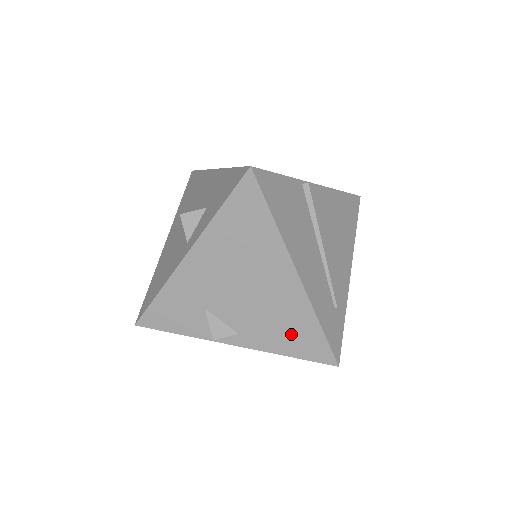
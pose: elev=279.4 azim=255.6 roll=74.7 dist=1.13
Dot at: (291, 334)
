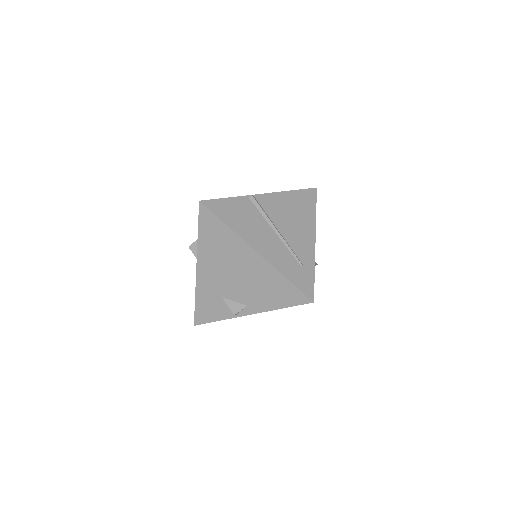
Dot at: (275, 292)
